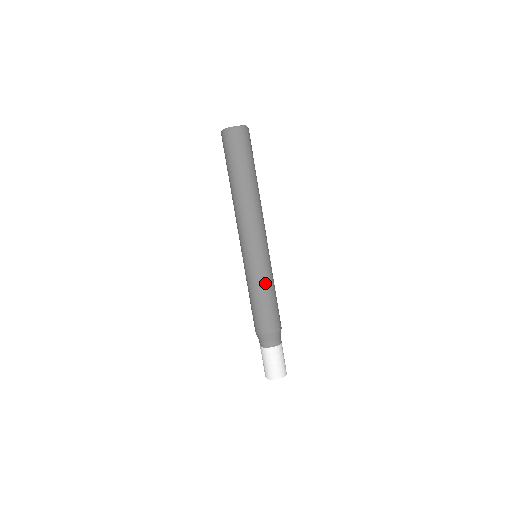
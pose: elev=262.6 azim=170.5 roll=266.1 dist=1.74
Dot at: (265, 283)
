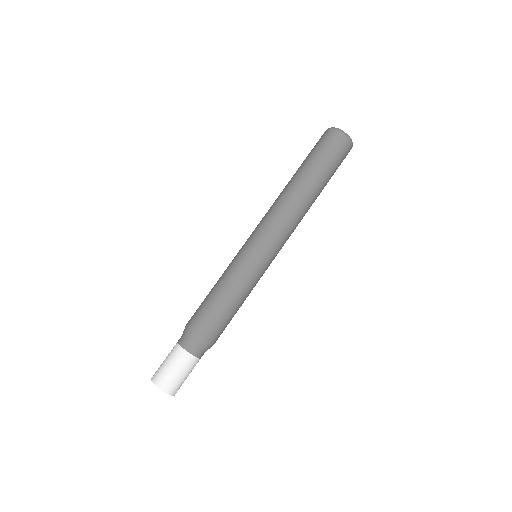
Dot at: (247, 288)
